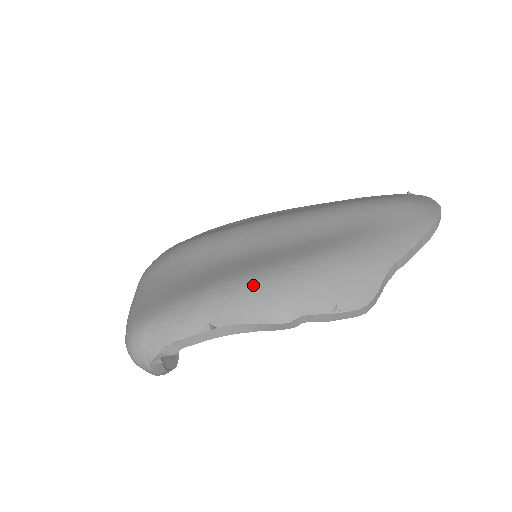
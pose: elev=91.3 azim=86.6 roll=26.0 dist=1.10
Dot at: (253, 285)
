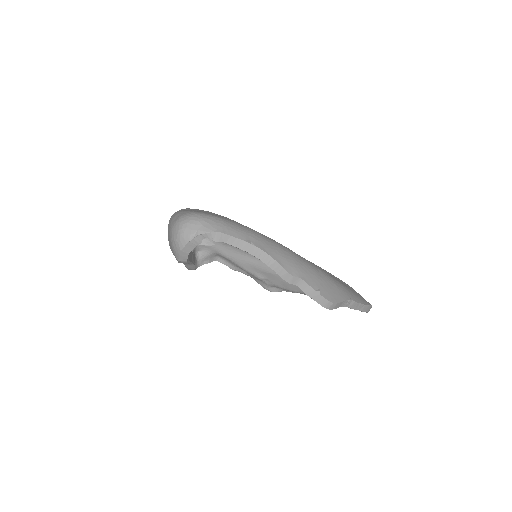
Dot at: (281, 246)
